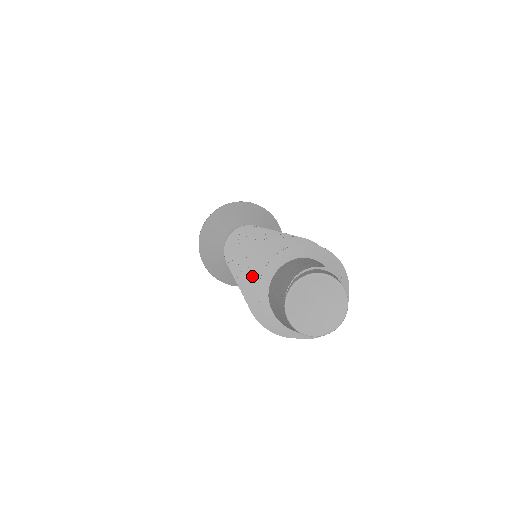
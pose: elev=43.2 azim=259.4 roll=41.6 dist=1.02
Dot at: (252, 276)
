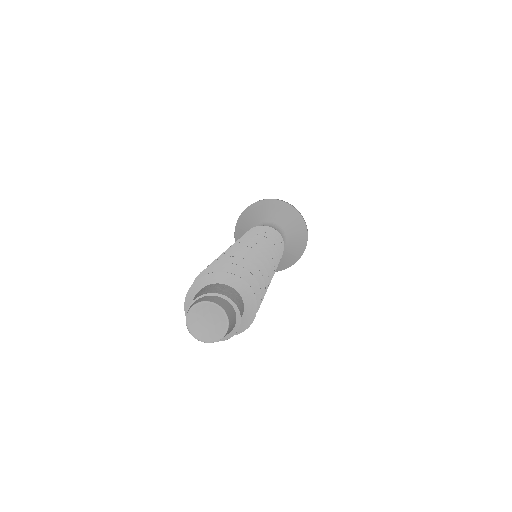
Dot at: occluded
